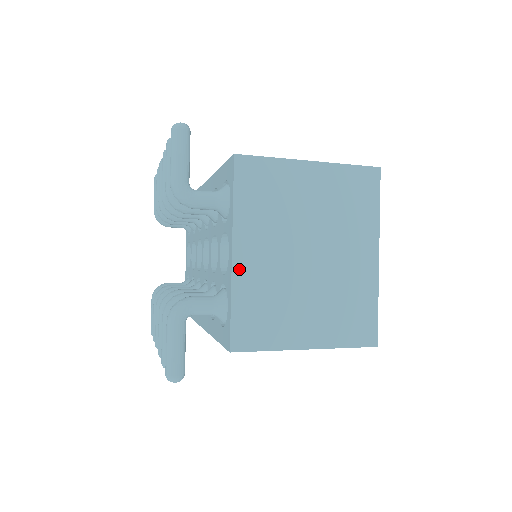
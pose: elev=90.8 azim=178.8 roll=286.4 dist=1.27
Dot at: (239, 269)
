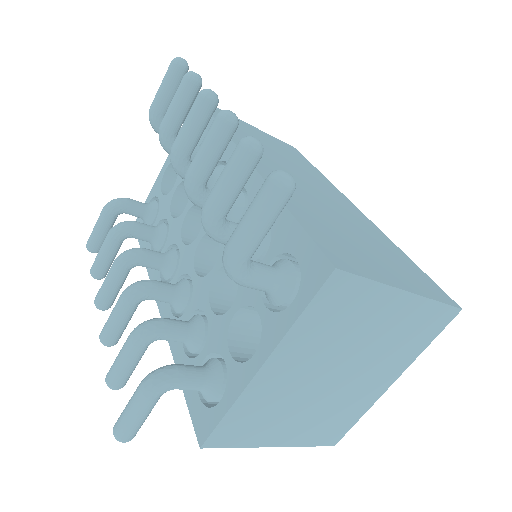
Dot at: (257, 383)
